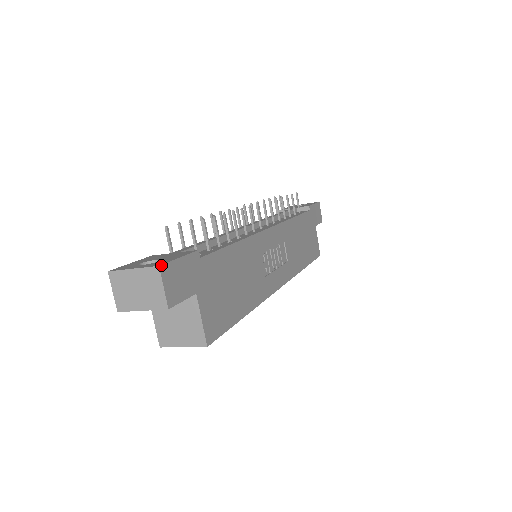
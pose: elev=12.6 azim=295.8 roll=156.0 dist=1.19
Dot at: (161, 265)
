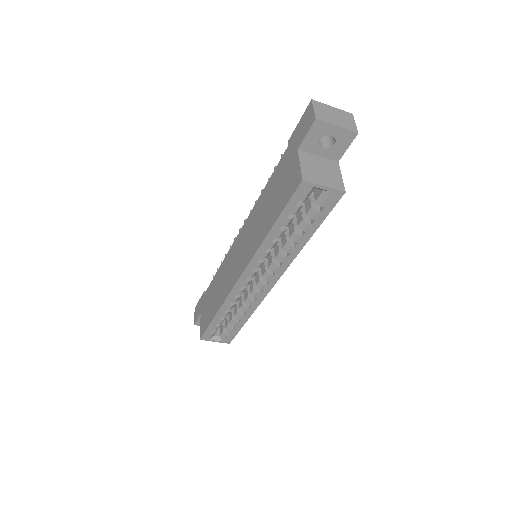
Dot at: (351, 116)
